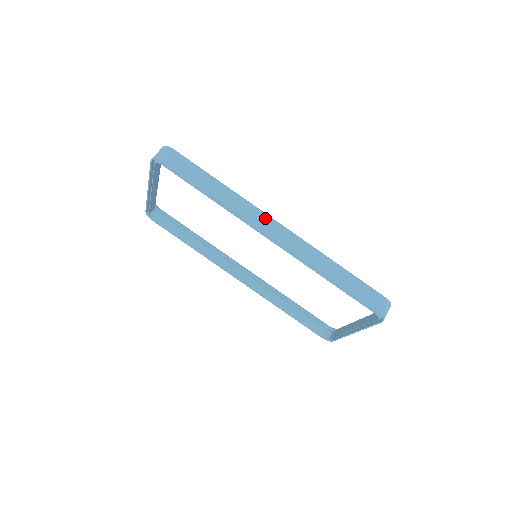
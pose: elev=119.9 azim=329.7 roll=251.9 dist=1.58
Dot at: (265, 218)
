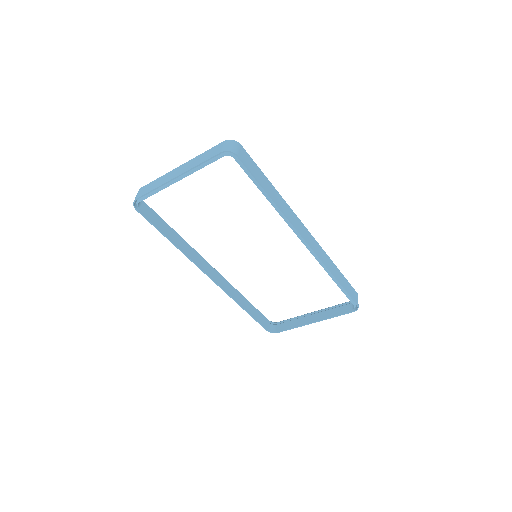
Dot at: (300, 223)
